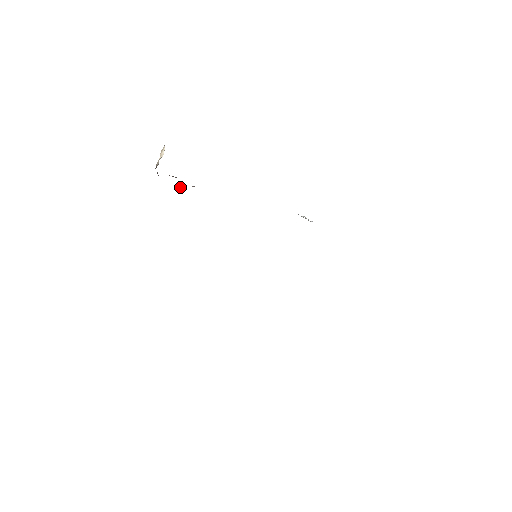
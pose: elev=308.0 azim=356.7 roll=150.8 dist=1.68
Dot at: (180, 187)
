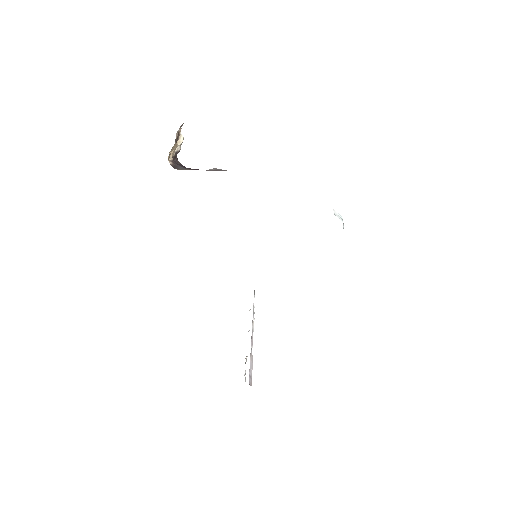
Dot at: (211, 169)
